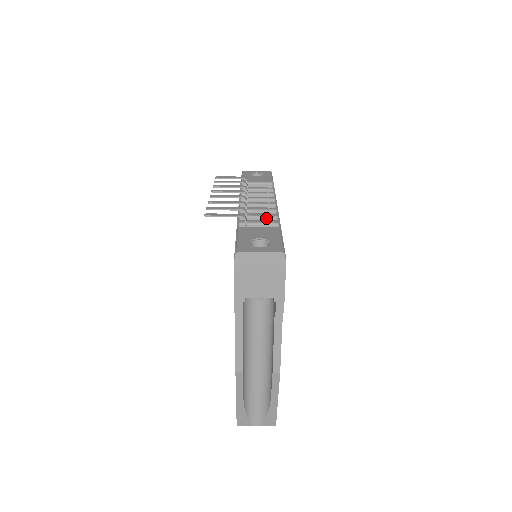
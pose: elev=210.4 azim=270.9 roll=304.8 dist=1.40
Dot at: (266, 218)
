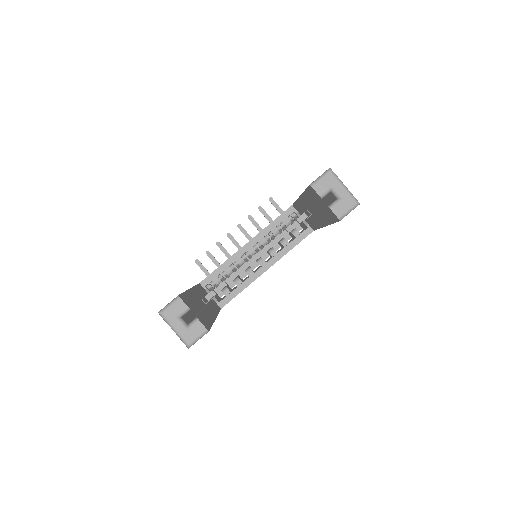
Dot at: occluded
